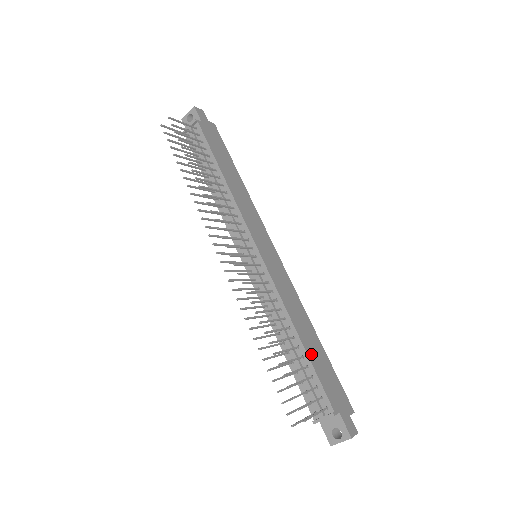
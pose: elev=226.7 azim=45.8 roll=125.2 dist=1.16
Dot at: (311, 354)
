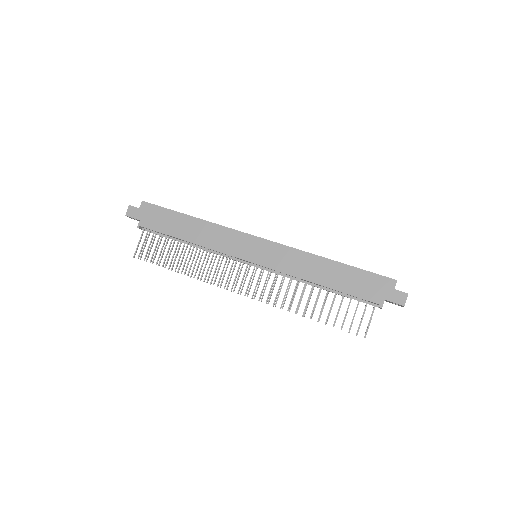
Dot at: (338, 286)
